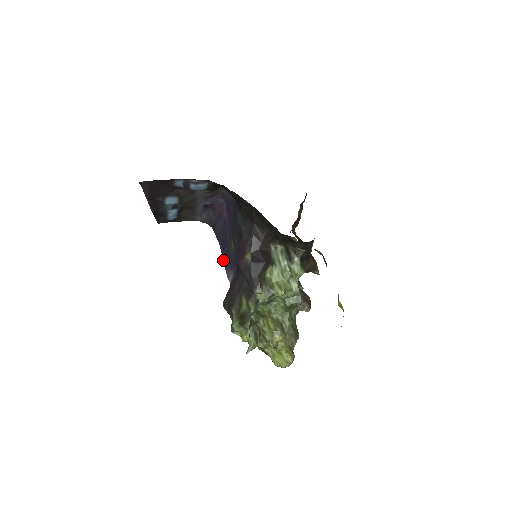
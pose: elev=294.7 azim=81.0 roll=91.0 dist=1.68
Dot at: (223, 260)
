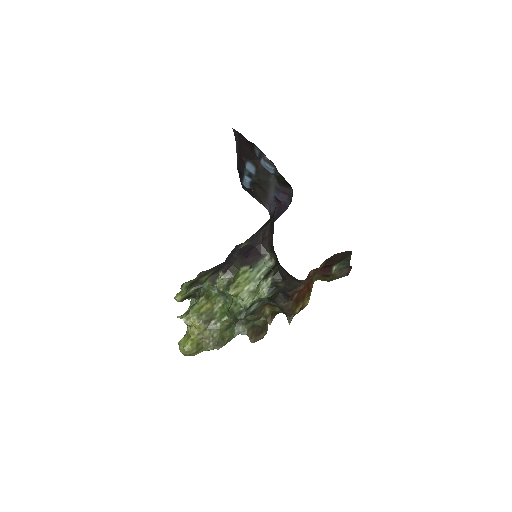
Dot at: occluded
